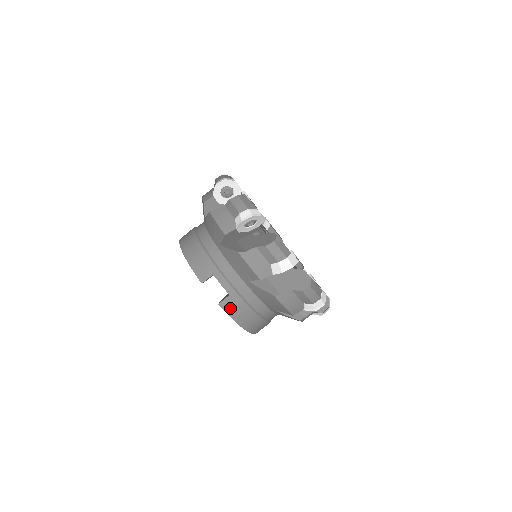
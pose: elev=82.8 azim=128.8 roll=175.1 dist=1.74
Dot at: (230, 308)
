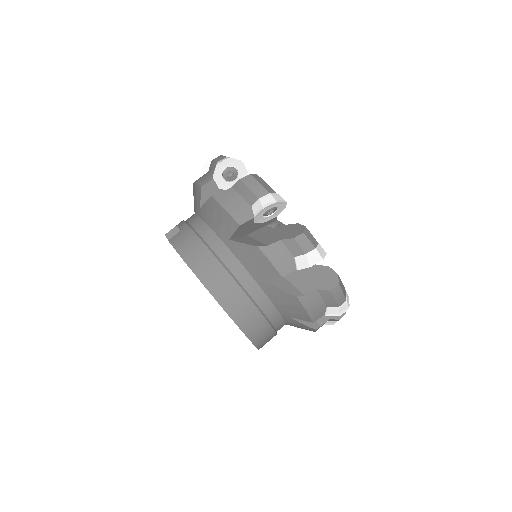
Dot at: (178, 241)
